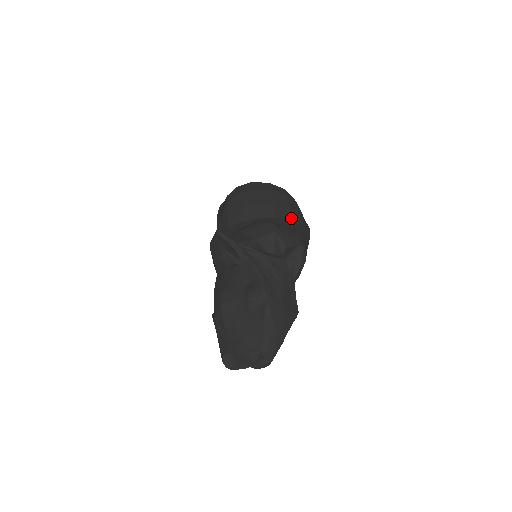
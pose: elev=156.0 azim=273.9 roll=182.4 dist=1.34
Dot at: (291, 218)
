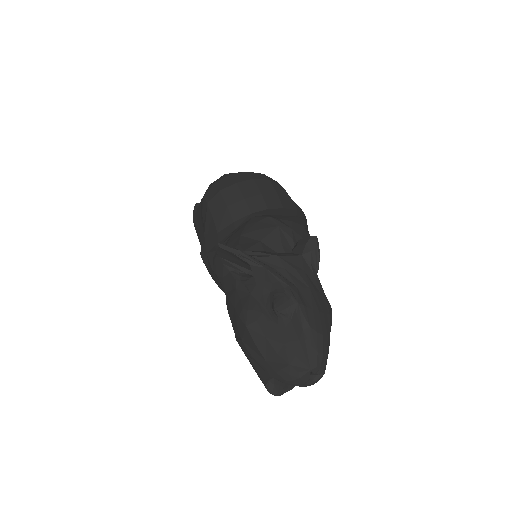
Dot at: (283, 205)
